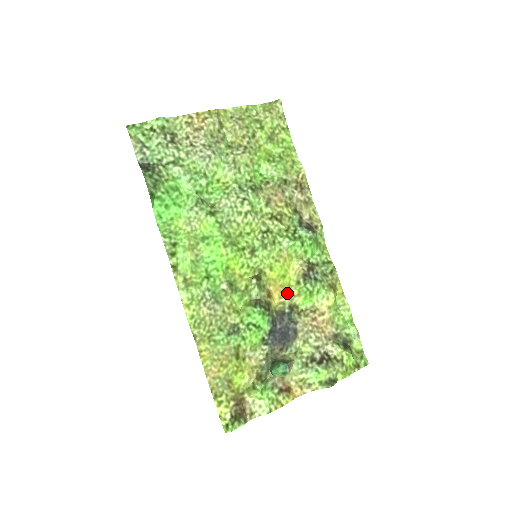
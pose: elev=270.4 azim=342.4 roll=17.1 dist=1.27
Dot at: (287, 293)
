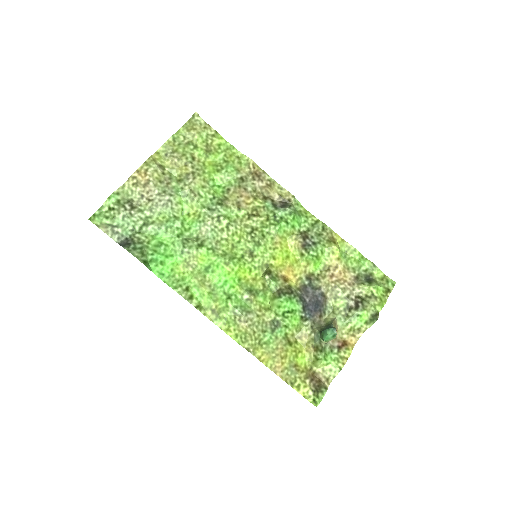
Dot at: (298, 268)
